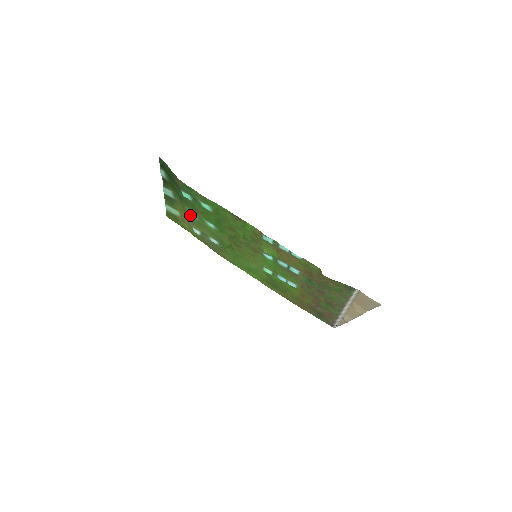
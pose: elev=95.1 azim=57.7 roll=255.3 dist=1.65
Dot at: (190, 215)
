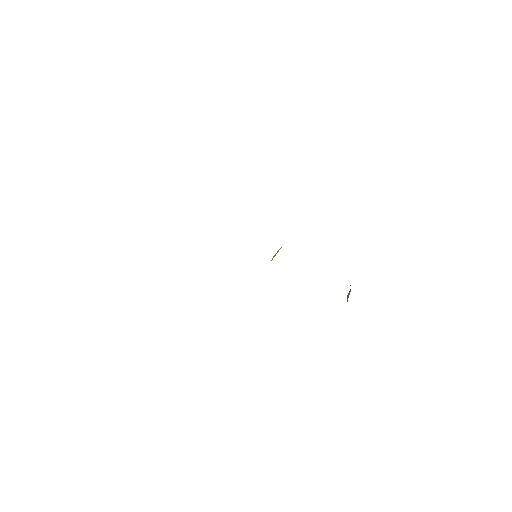
Dot at: occluded
